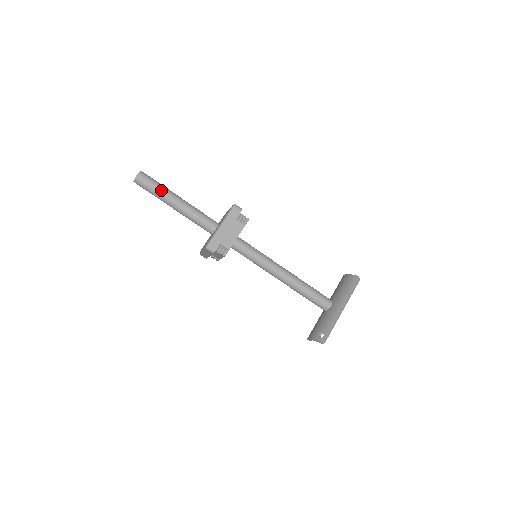
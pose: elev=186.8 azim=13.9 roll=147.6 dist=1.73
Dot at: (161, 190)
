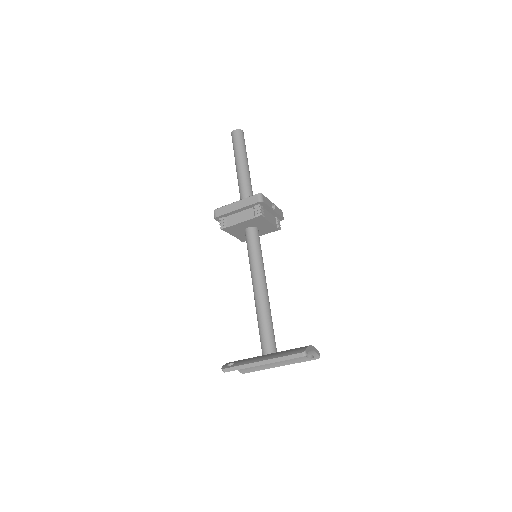
Dot at: (238, 151)
